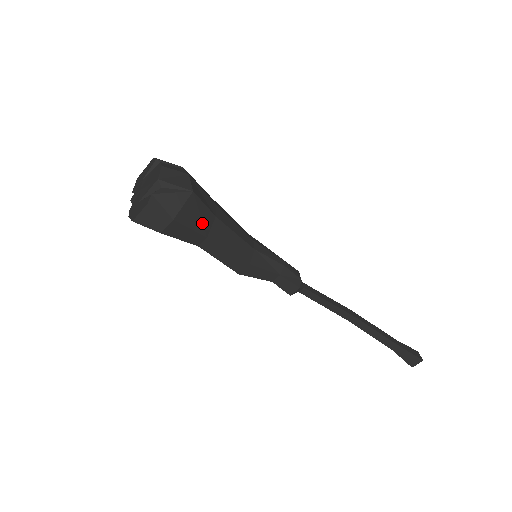
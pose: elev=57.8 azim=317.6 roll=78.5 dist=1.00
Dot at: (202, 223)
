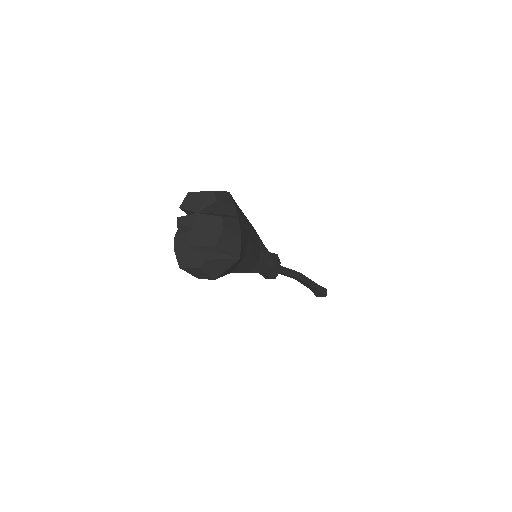
Dot at: (233, 268)
